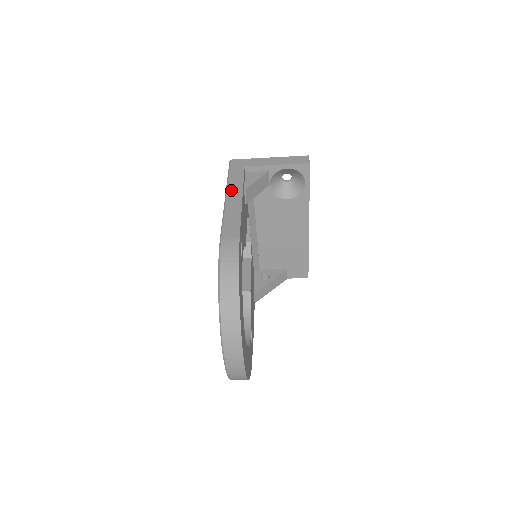
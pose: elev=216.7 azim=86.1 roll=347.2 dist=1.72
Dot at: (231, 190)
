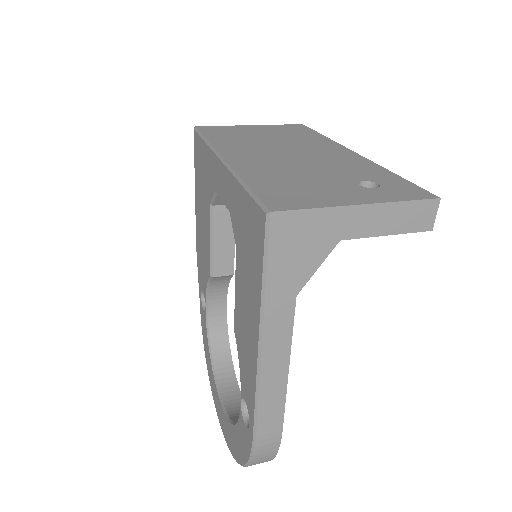
Dot at: (271, 333)
